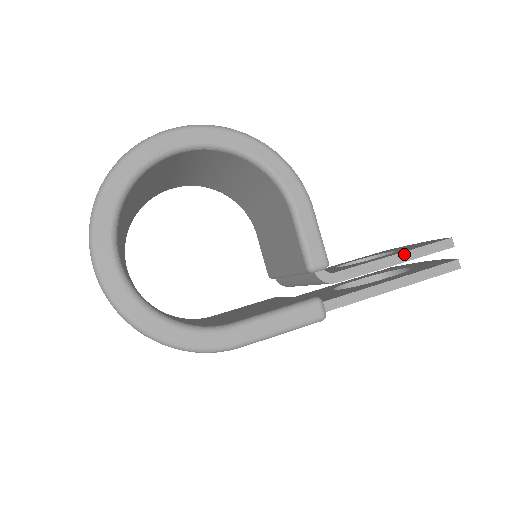
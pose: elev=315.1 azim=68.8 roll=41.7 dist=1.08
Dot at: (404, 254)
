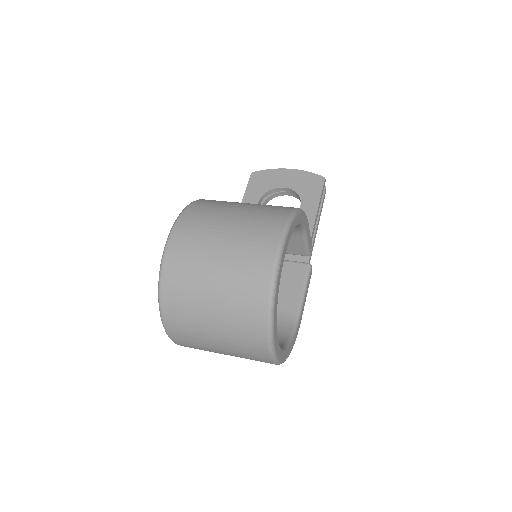
Dot at: (319, 206)
